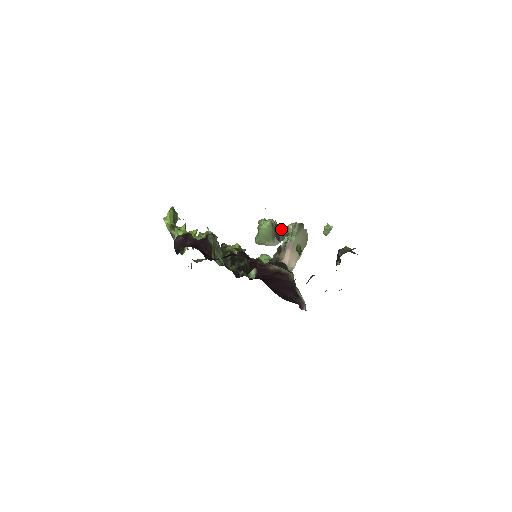
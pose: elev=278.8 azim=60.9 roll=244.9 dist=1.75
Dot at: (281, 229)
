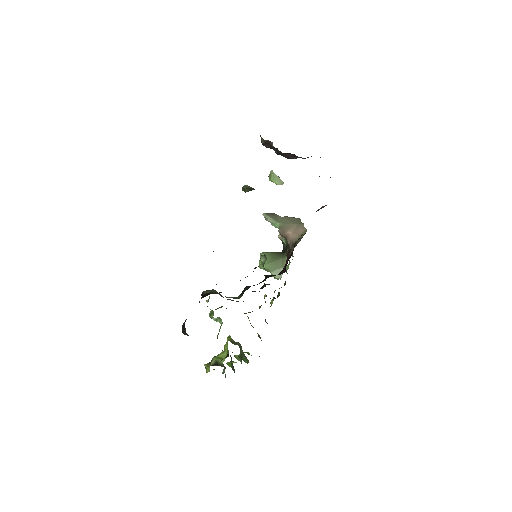
Dot at: occluded
